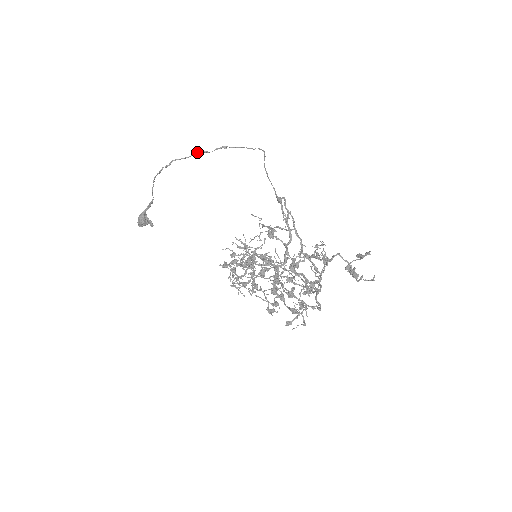
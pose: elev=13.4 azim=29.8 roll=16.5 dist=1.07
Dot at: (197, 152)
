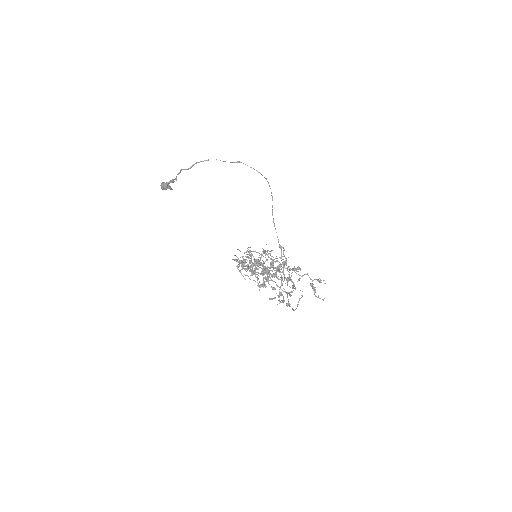
Dot at: occluded
